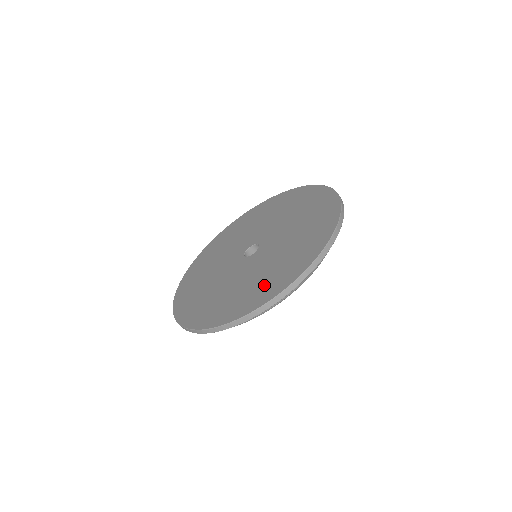
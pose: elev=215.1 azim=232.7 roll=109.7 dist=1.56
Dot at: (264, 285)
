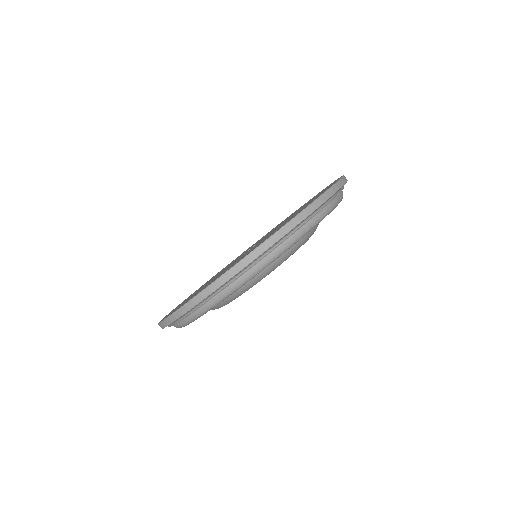
Dot at: (273, 232)
